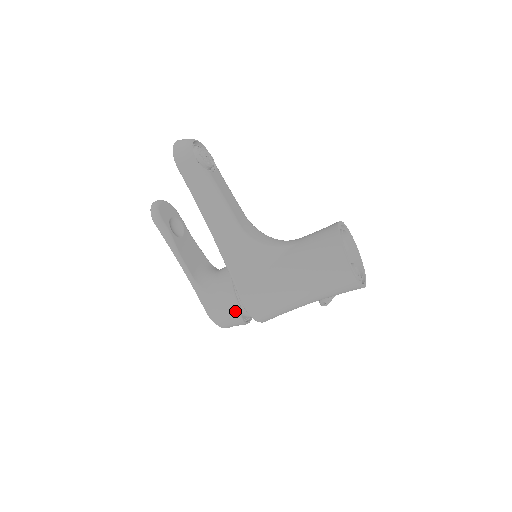
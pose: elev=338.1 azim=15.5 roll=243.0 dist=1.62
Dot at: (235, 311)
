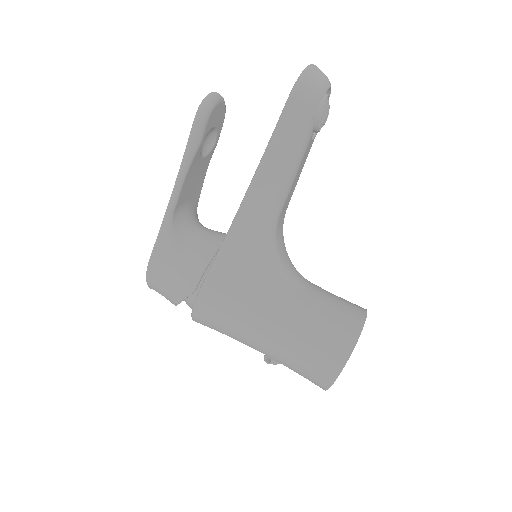
Dot at: (183, 290)
